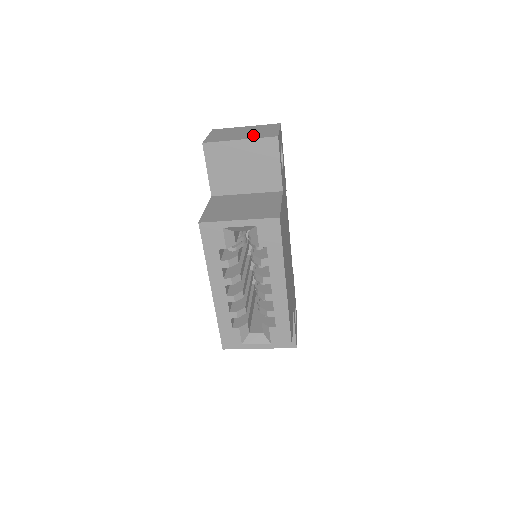
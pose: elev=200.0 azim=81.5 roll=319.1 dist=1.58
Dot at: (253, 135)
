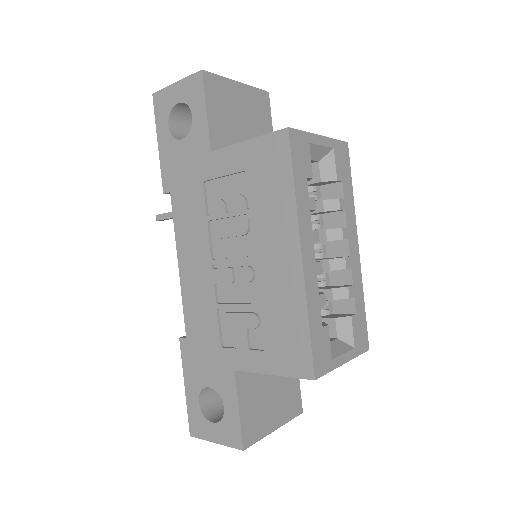
Dot at: occluded
